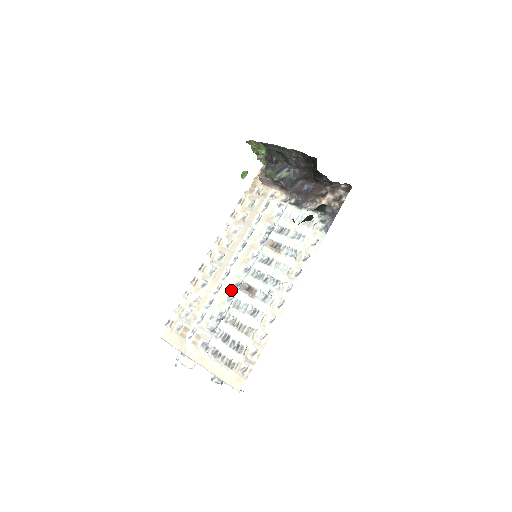
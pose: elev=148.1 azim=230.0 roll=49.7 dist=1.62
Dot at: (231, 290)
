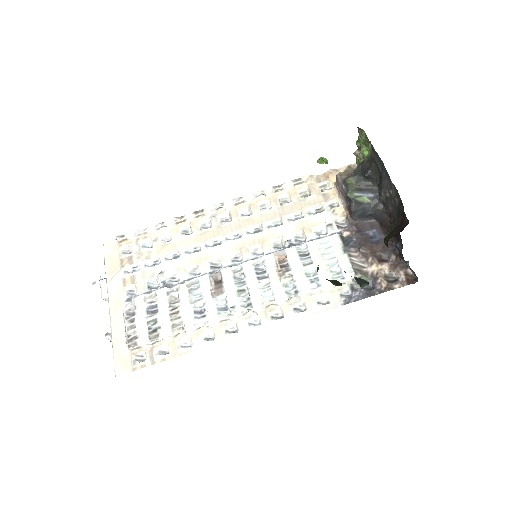
Dot at: (203, 265)
